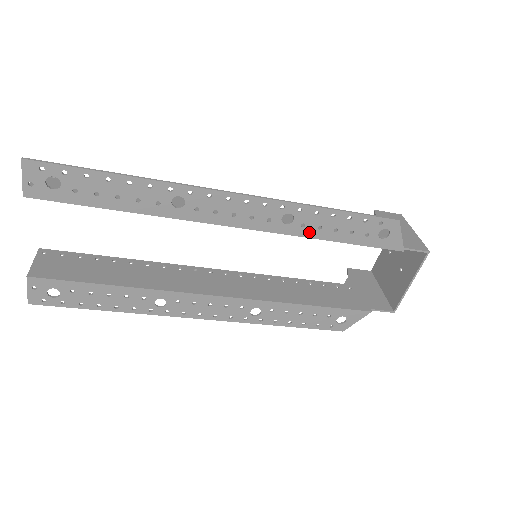
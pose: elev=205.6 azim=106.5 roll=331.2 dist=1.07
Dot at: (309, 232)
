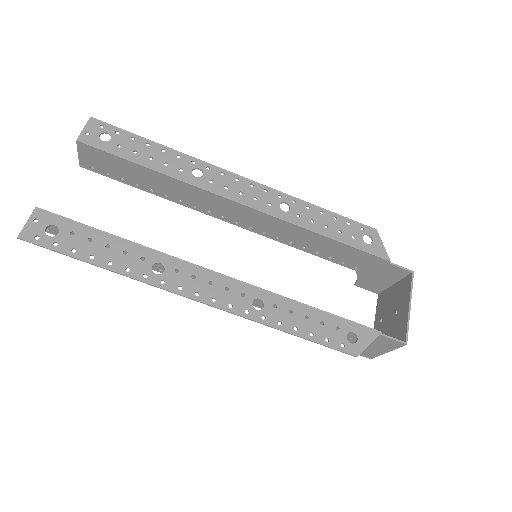
Dot at: (304, 223)
